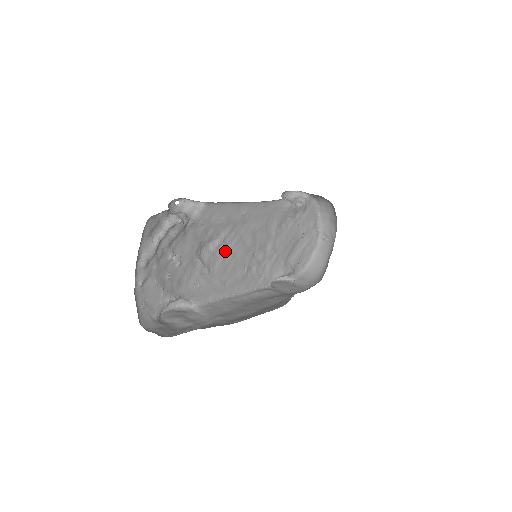
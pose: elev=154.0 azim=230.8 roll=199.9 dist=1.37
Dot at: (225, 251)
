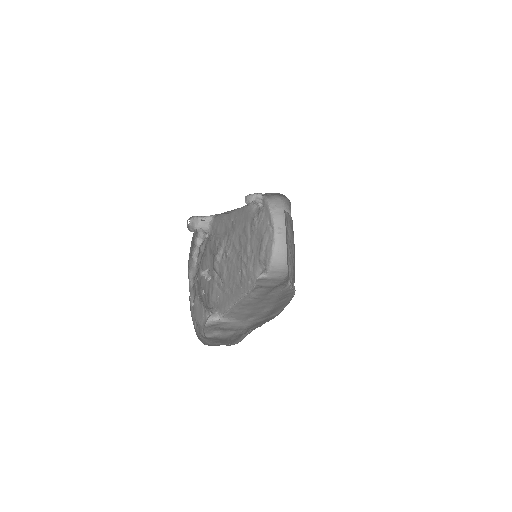
Dot at: (226, 260)
